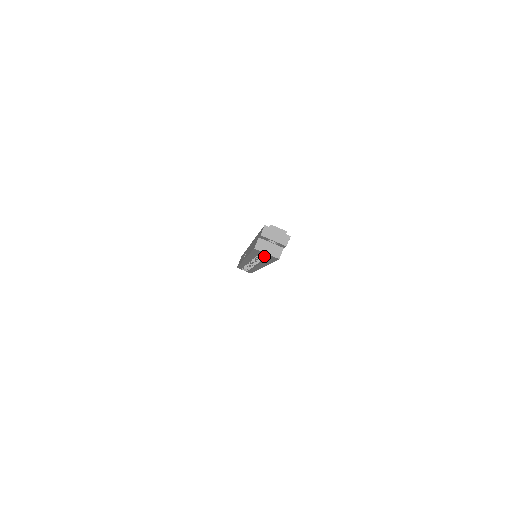
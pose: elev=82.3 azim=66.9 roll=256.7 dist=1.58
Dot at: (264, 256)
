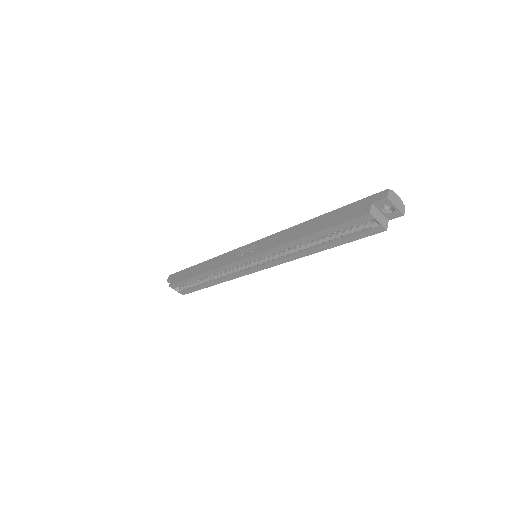
Dot at: (338, 235)
